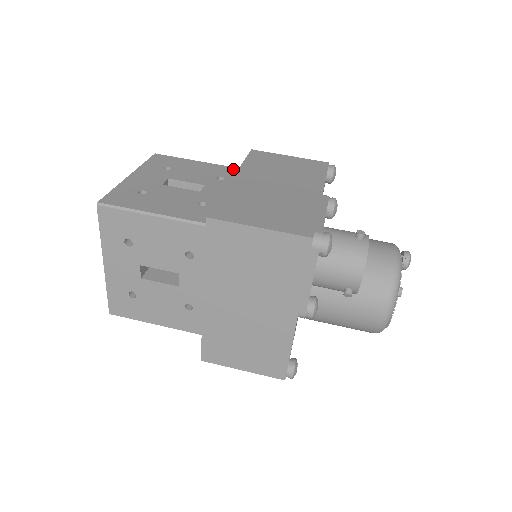
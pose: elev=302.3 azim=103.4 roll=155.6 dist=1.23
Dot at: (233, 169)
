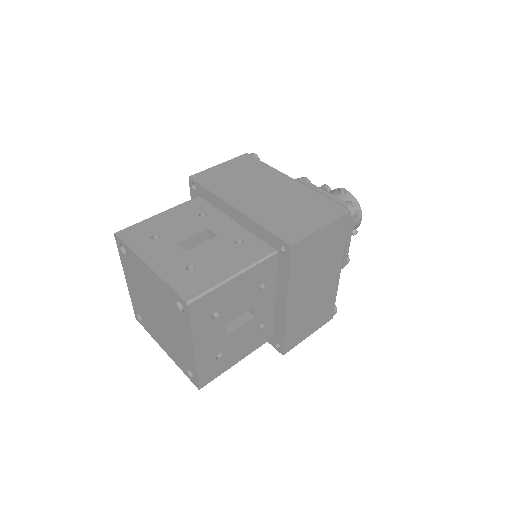
Dot at: (192, 202)
